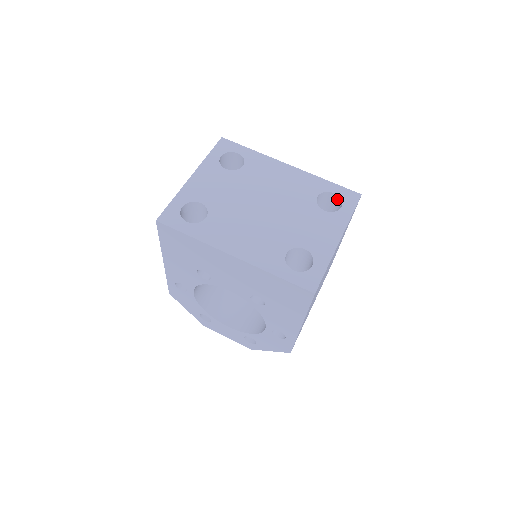
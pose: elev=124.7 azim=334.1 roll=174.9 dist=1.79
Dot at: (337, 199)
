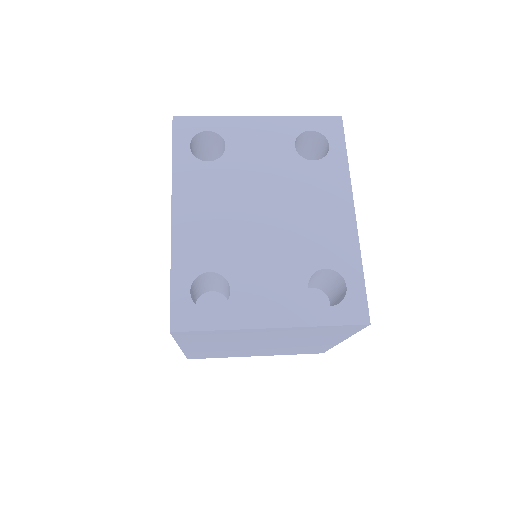
Dot at: (344, 296)
